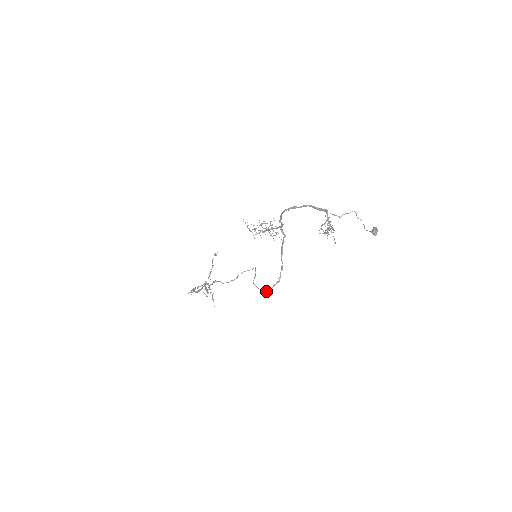
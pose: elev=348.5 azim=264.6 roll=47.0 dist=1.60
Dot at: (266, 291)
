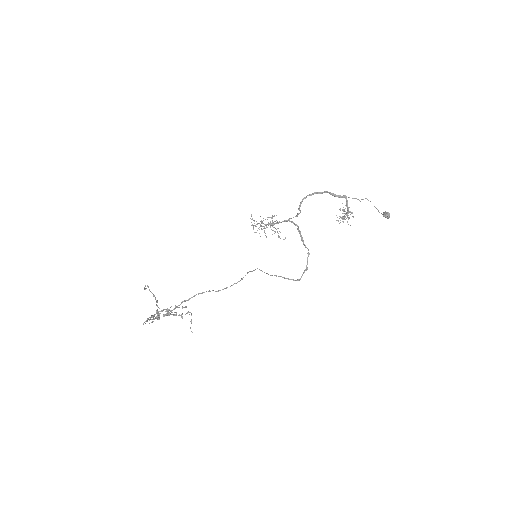
Dot at: (297, 280)
